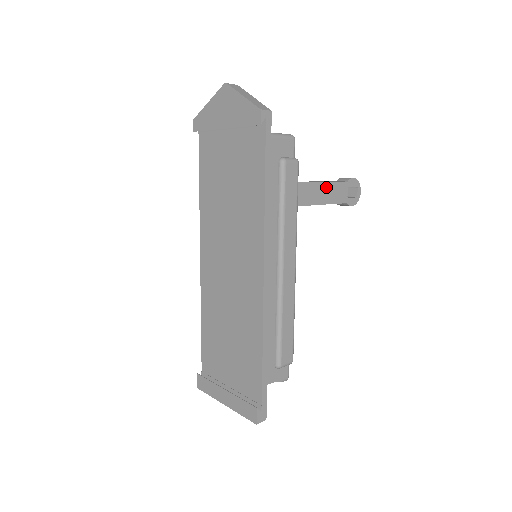
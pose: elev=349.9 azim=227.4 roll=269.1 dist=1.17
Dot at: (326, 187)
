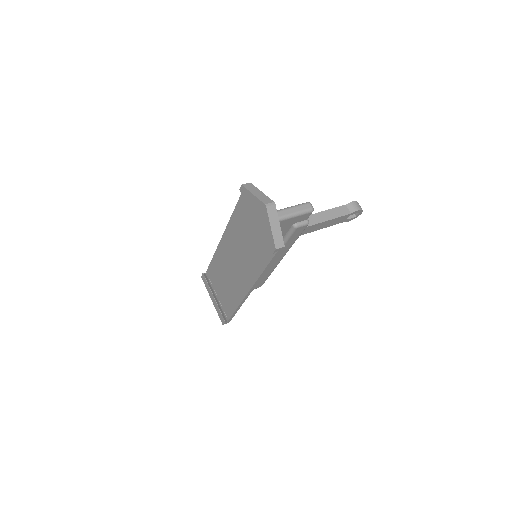
Dot at: (329, 222)
